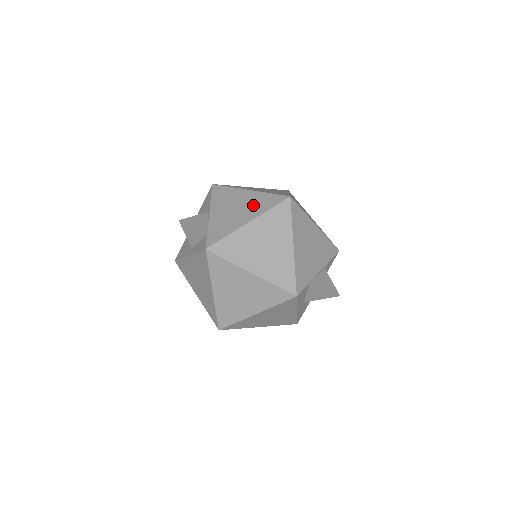
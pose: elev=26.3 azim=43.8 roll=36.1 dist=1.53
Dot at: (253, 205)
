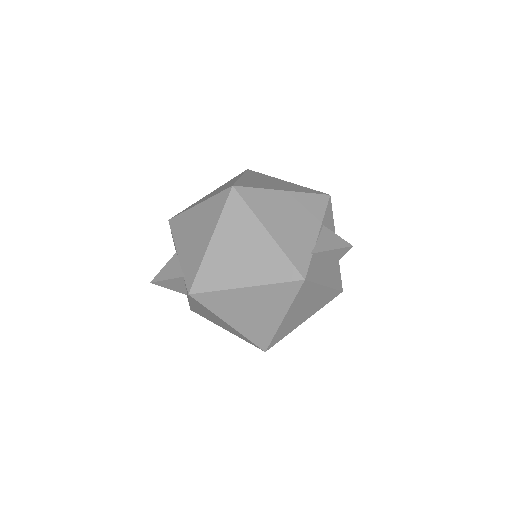
Dot at: (206, 219)
